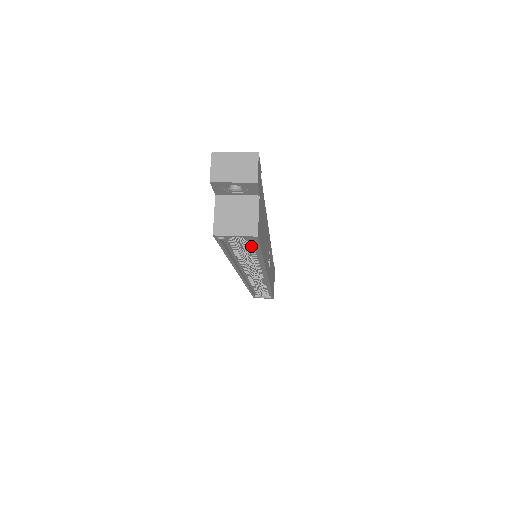
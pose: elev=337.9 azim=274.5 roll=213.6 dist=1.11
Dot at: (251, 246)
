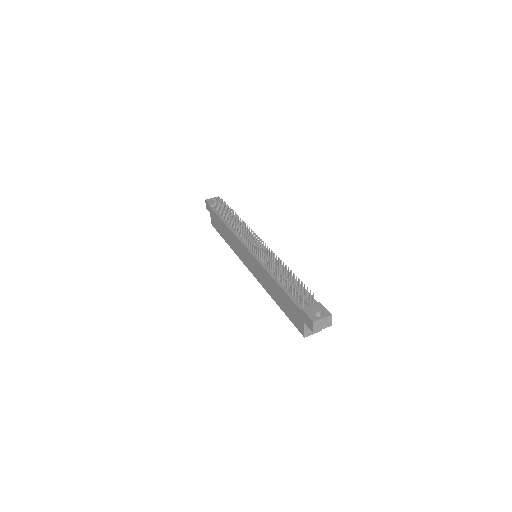
Dot at: occluded
